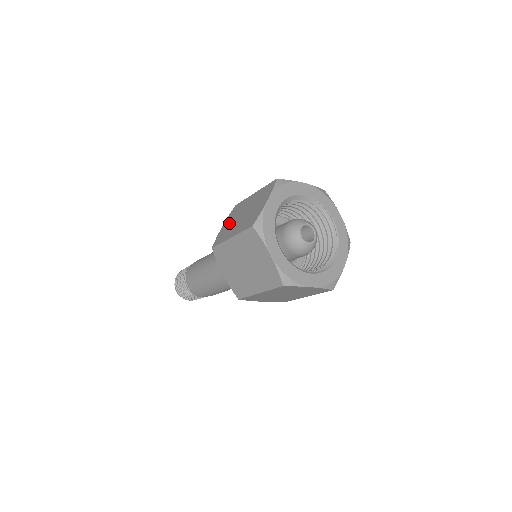
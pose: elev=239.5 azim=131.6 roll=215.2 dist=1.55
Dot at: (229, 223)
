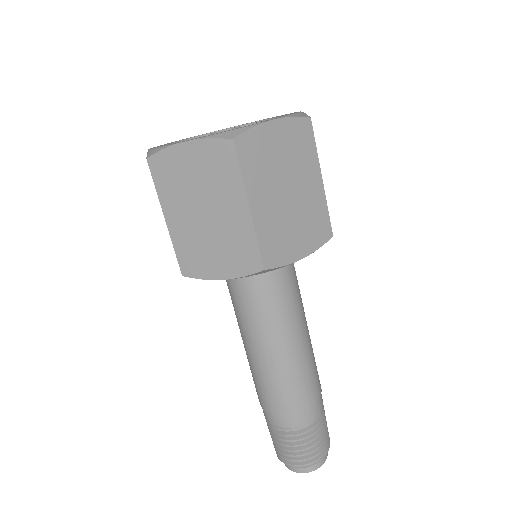
Dot at: occluded
